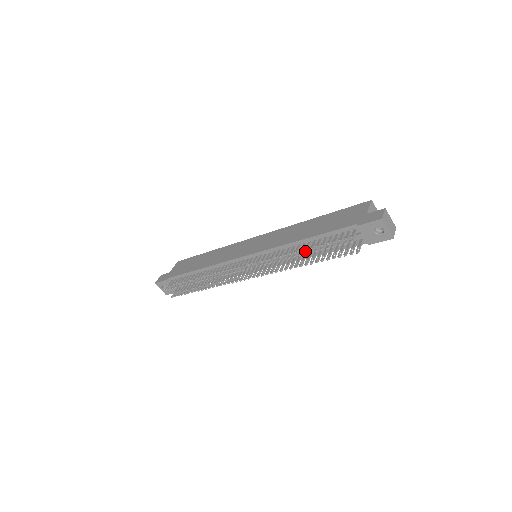
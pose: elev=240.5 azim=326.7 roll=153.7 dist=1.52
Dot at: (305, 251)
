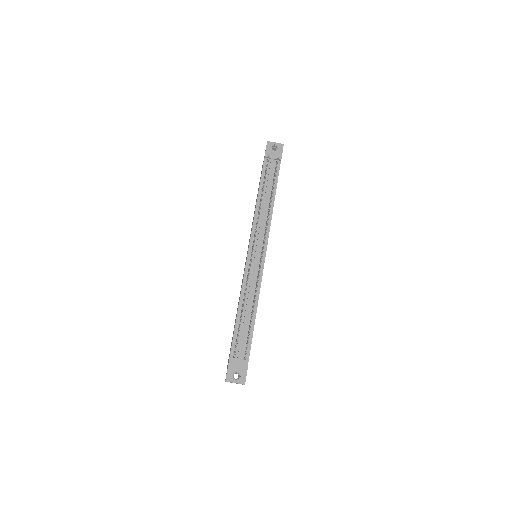
Dot at: occluded
